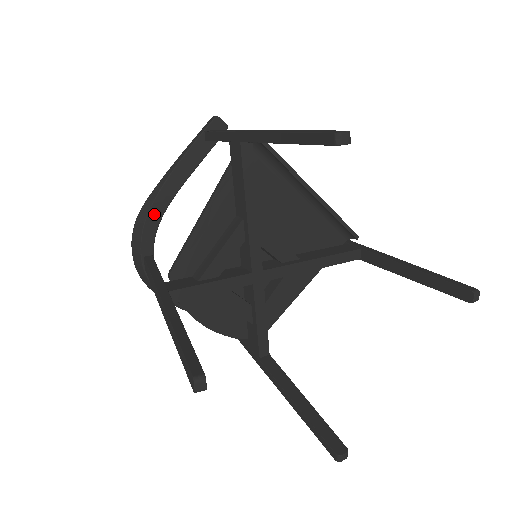
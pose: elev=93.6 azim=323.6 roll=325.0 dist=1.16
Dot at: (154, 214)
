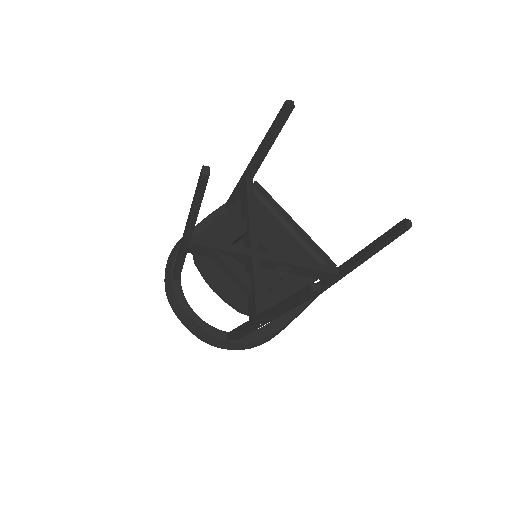
Dot at: occluded
